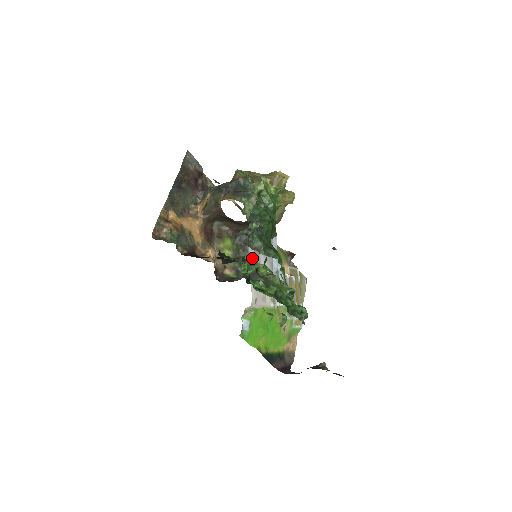
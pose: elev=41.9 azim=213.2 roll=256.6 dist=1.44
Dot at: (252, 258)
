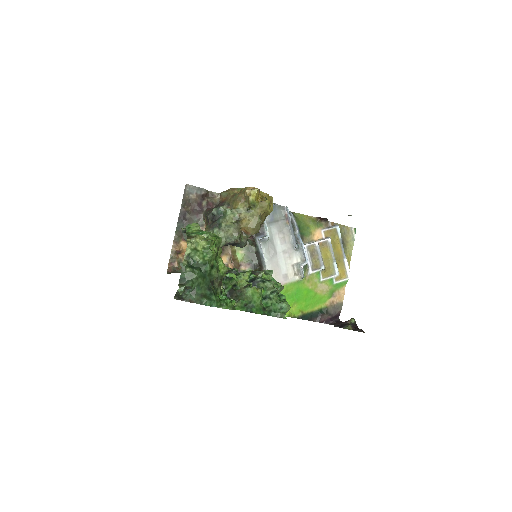
Dot at: (261, 252)
